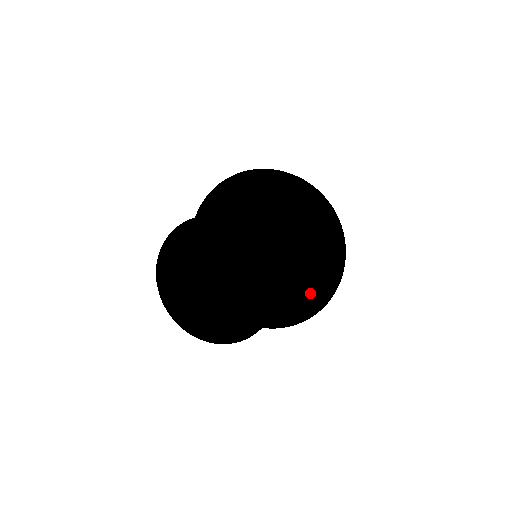
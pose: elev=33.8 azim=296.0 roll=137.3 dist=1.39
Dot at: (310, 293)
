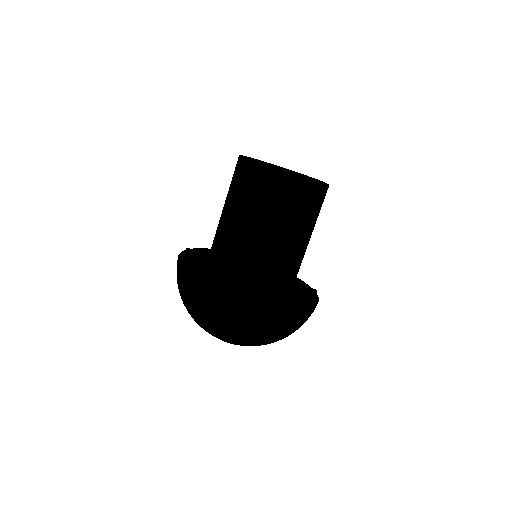
Dot at: (277, 300)
